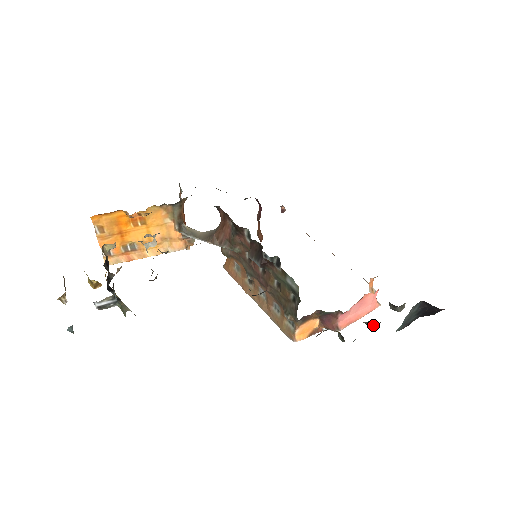
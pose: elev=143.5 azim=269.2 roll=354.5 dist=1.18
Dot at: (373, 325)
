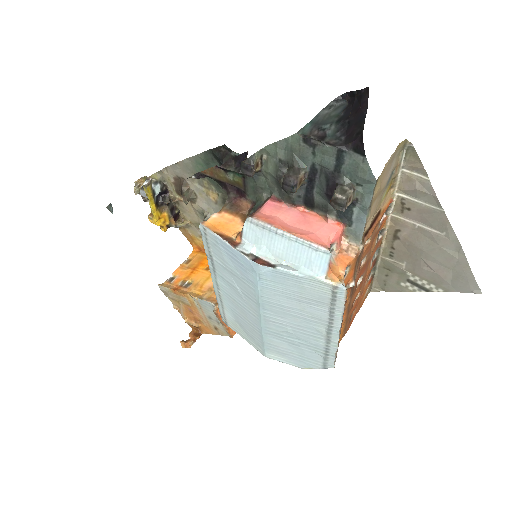
Dot at: (287, 171)
